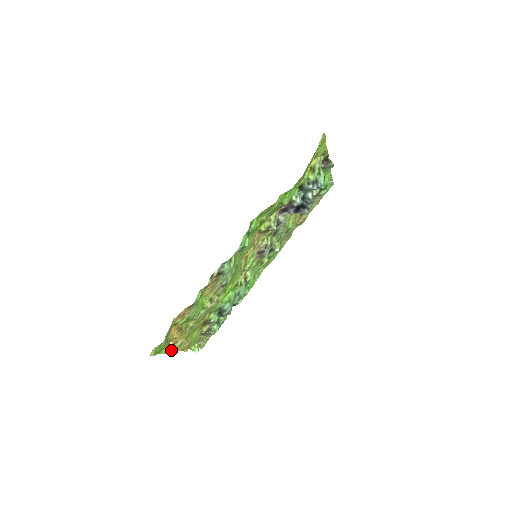
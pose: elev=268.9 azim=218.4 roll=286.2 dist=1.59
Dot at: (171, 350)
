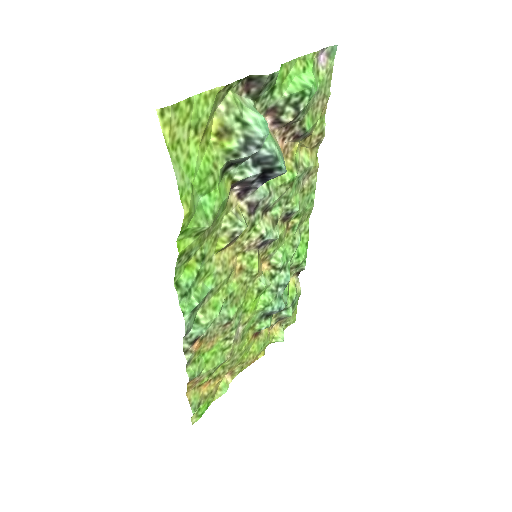
Dot at: (234, 377)
